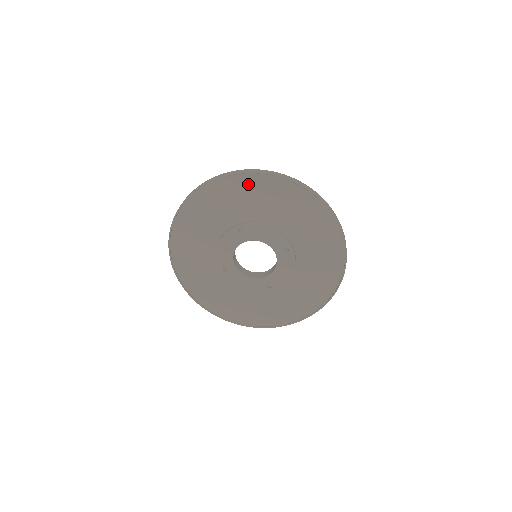
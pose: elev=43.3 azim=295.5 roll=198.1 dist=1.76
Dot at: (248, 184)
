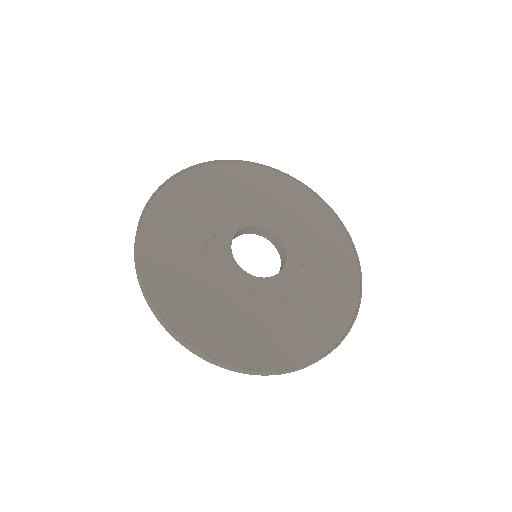
Dot at: (296, 192)
